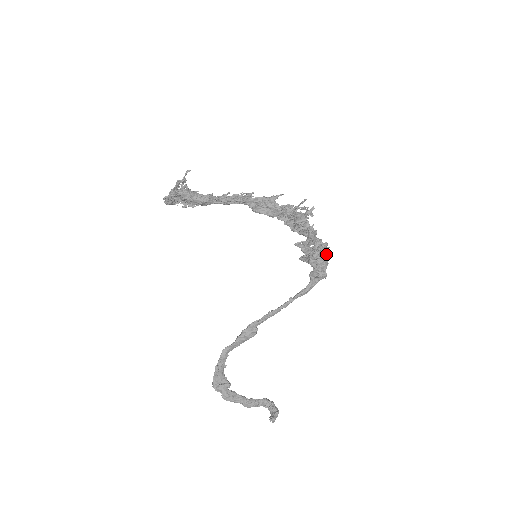
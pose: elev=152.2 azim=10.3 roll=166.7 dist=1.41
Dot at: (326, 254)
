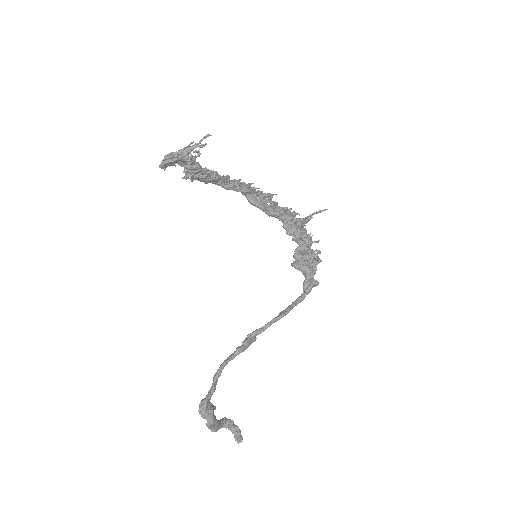
Dot at: occluded
